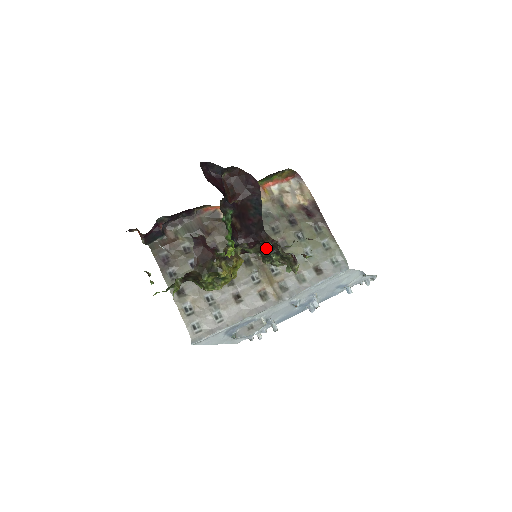
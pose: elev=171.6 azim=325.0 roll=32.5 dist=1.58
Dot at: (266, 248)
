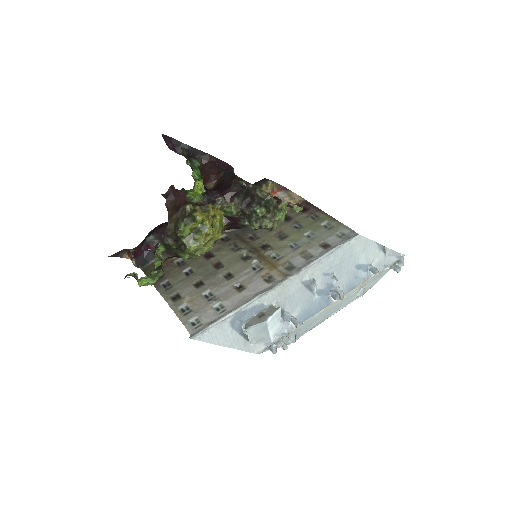
Dot at: (247, 203)
